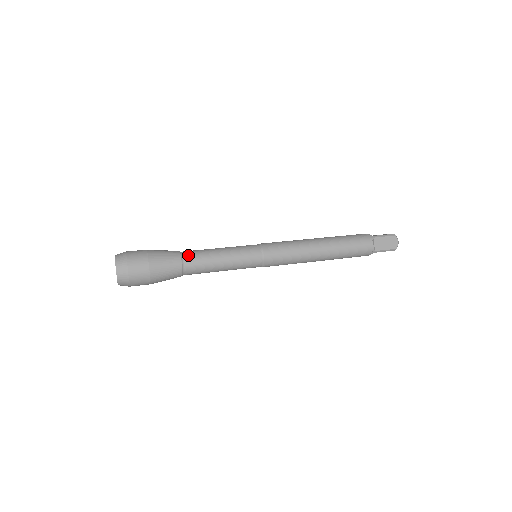
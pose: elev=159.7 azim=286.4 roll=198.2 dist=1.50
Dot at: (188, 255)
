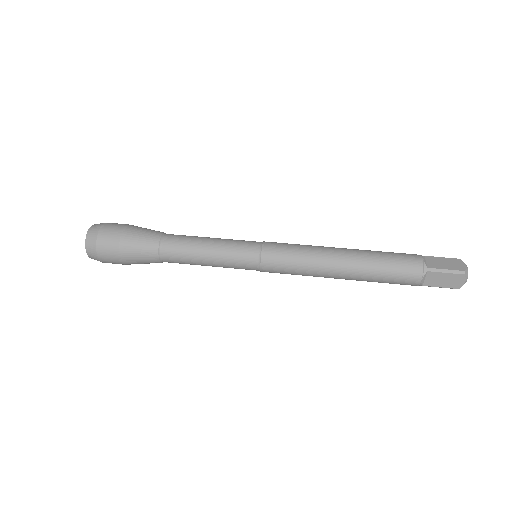
Dot at: (167, 247)
